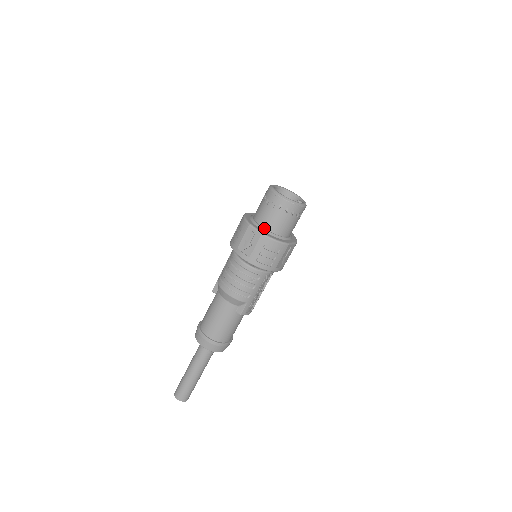
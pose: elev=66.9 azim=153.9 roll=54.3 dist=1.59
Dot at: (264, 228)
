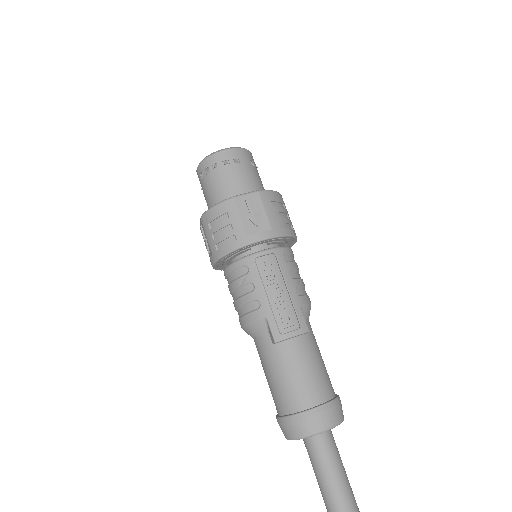
Dot at: occluded
